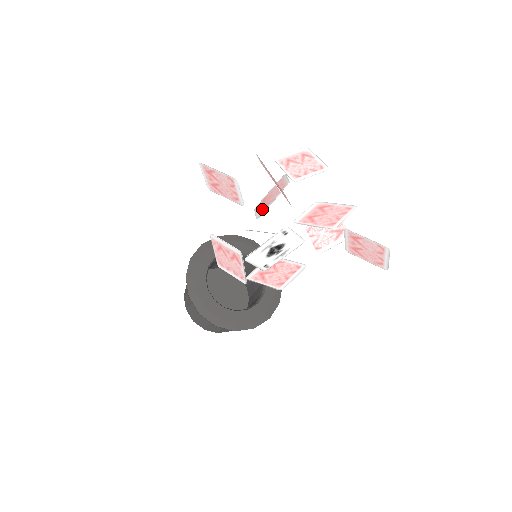
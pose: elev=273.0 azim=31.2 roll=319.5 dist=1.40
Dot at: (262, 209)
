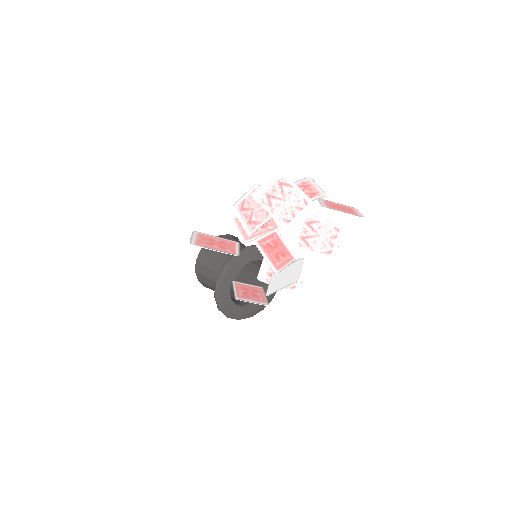
Dot at: (249, 225)
